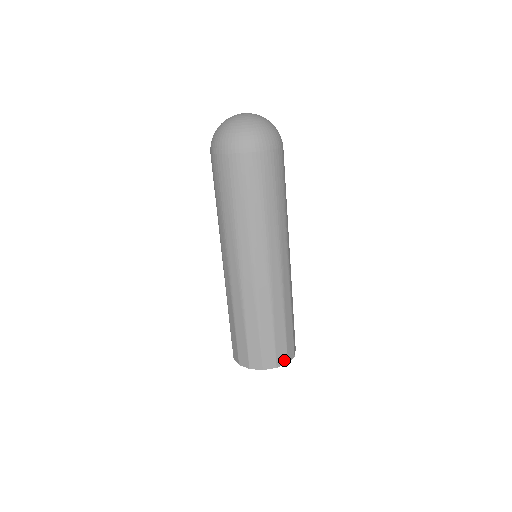
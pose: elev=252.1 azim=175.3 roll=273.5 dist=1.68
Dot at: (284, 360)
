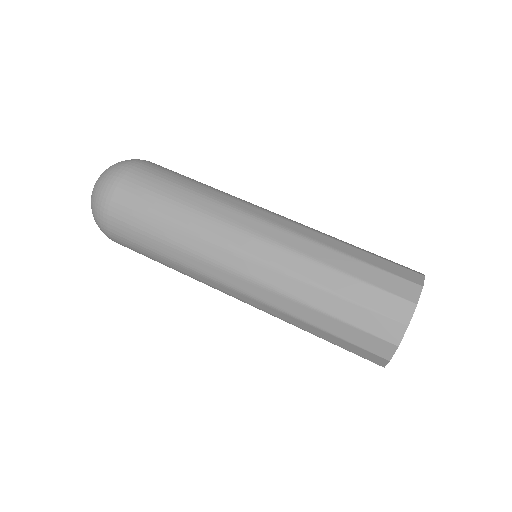
Dot at: (406, 308)
